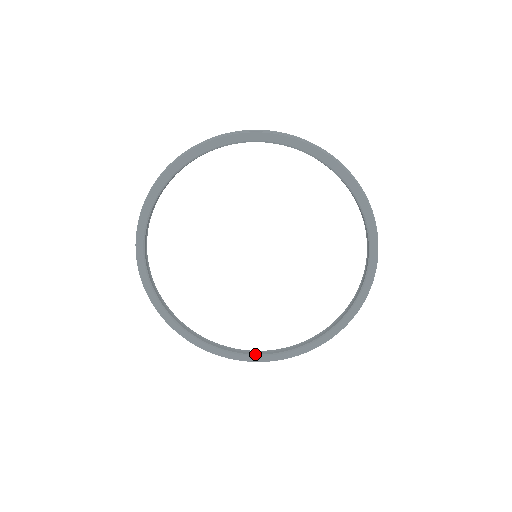
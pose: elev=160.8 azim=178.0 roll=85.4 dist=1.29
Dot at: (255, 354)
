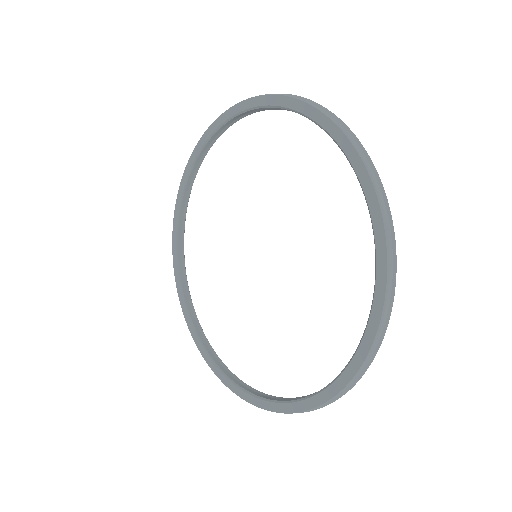
Dot at: (318, 391)
